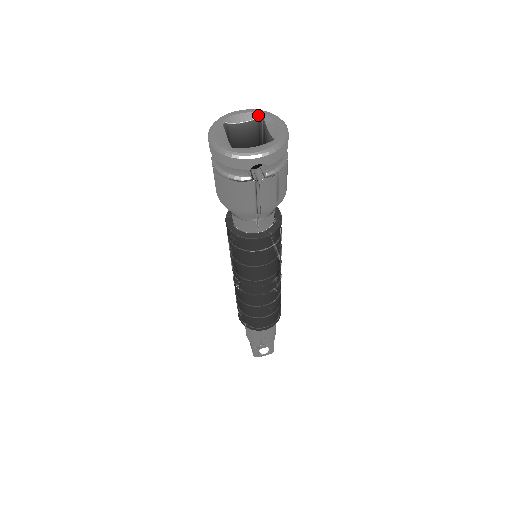
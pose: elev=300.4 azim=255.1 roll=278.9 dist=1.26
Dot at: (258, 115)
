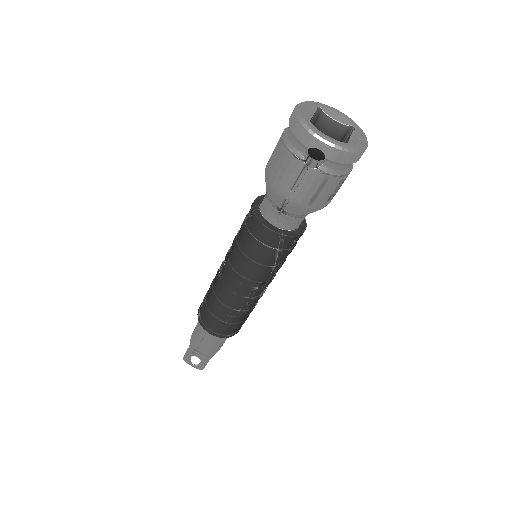
Dot at: (352, 124)
